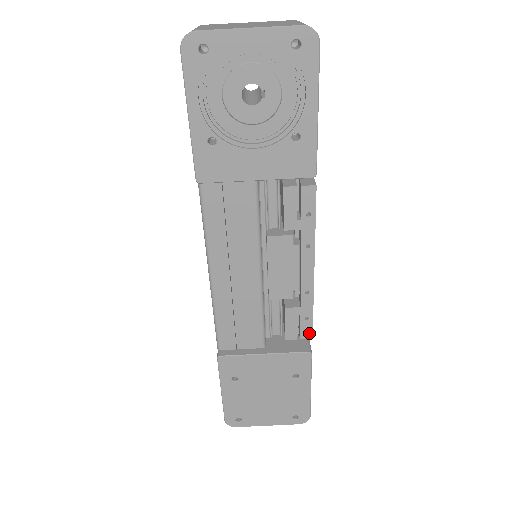
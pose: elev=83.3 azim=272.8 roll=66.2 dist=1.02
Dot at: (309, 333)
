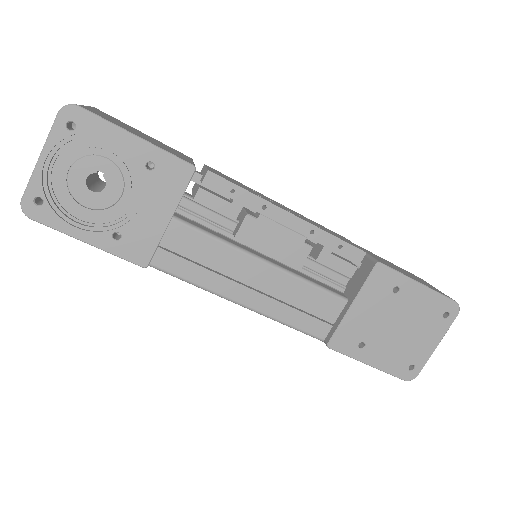
Dot at: (358, 253)
